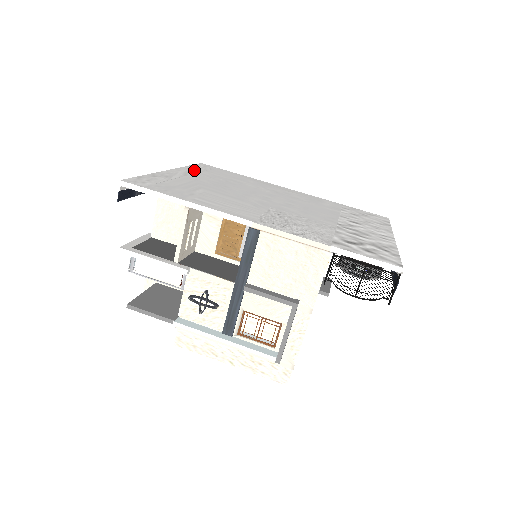
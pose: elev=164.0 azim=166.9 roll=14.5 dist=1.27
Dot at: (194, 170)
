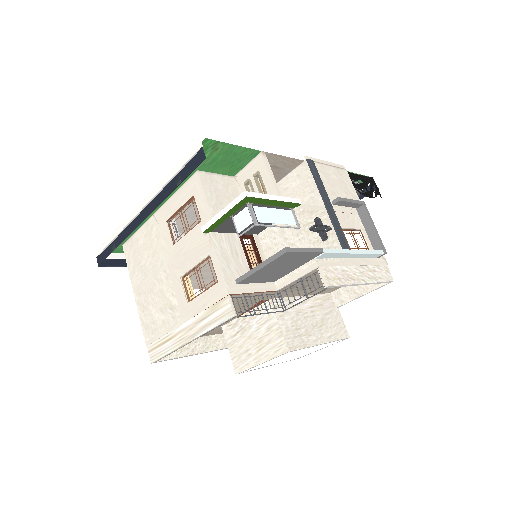
Dot at: occluded
